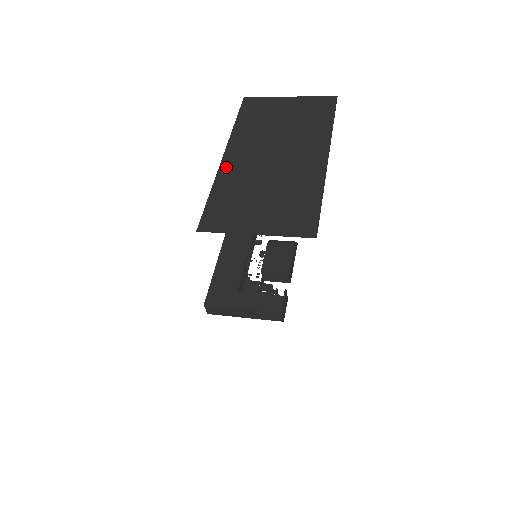
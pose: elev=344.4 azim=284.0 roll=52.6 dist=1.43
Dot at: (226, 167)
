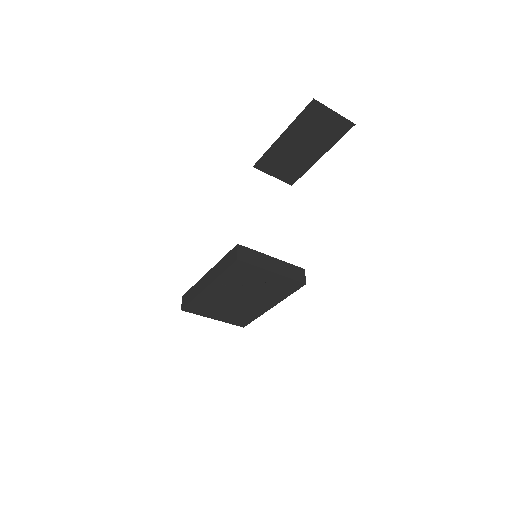
Dot at: (289, 131)
